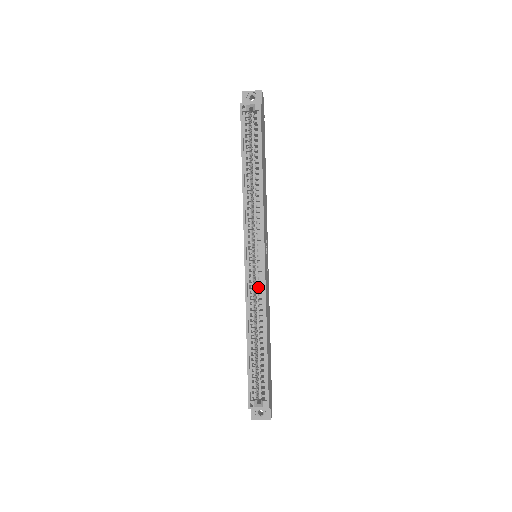
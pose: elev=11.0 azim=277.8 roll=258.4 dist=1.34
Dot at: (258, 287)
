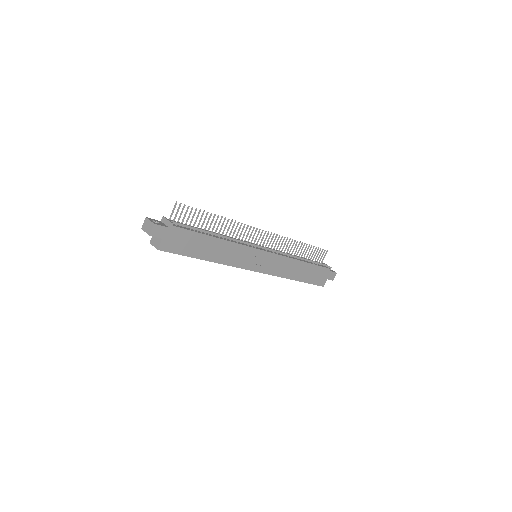
Dot at: occluded
